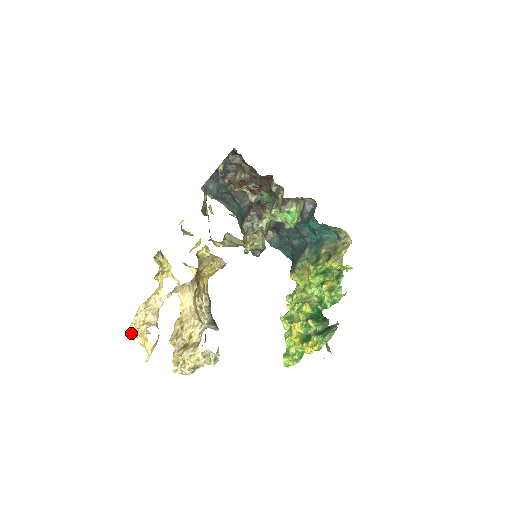
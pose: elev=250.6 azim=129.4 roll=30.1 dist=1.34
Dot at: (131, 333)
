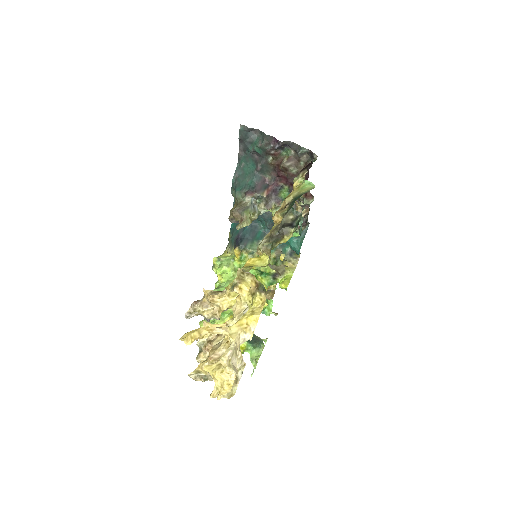
Dot at: occluded
